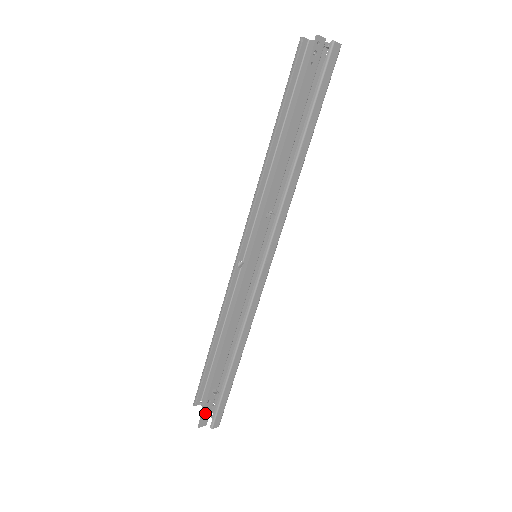
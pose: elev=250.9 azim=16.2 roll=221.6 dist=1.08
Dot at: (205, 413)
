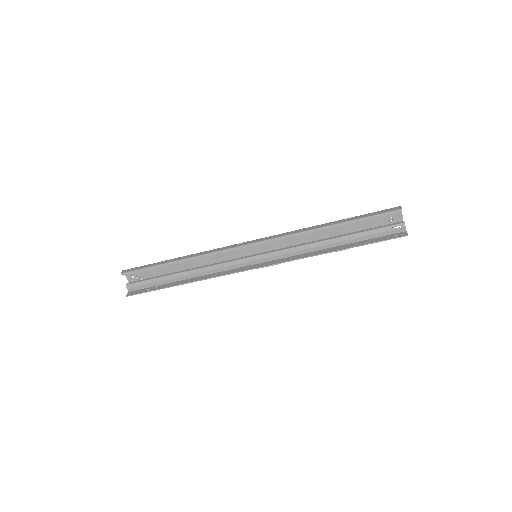
Dot at: (138, 293)
